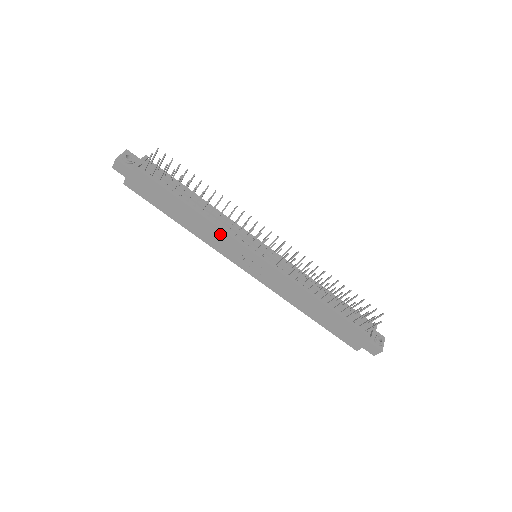
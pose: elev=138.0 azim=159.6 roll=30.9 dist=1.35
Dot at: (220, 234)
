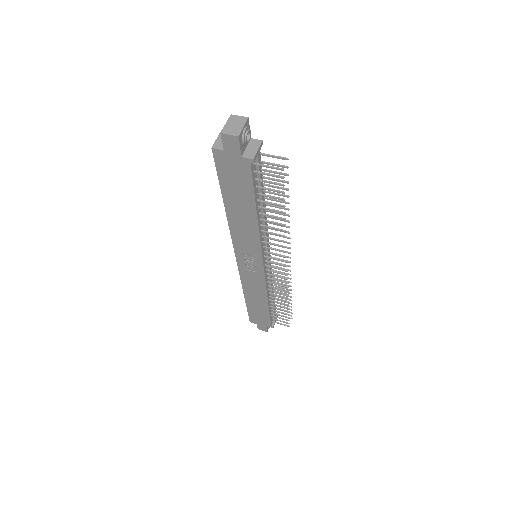
Dot at: (254, 240)
